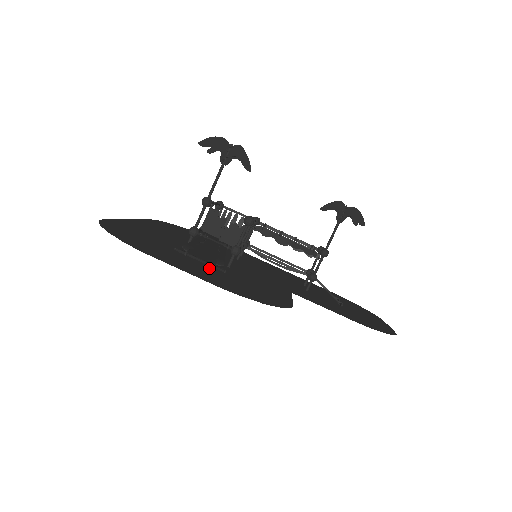
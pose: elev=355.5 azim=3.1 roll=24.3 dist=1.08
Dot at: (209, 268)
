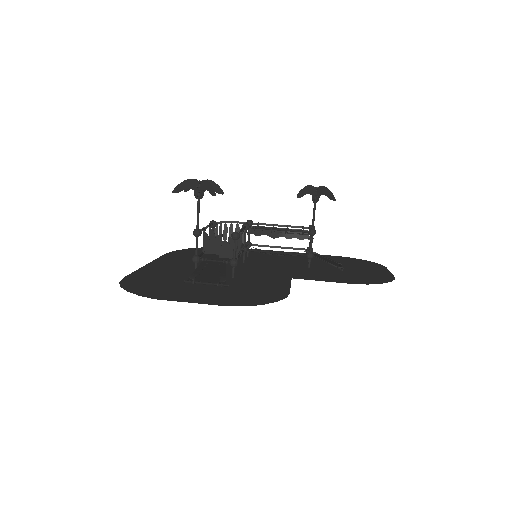
Dot at: (214, 288)
